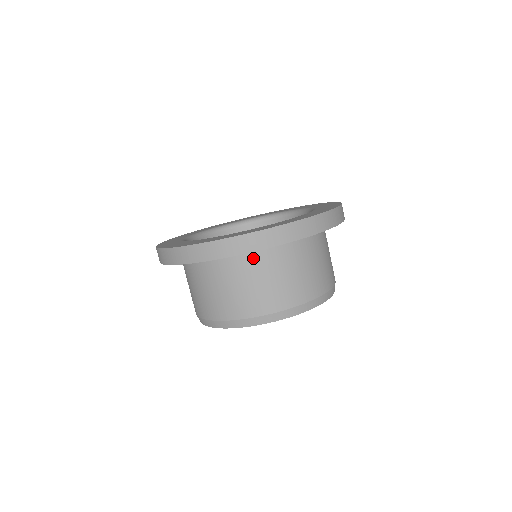
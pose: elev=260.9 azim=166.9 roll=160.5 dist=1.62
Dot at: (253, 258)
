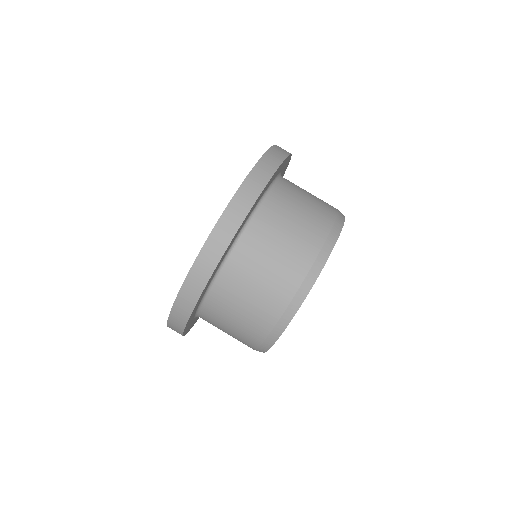
Dot at: (240, 253)
